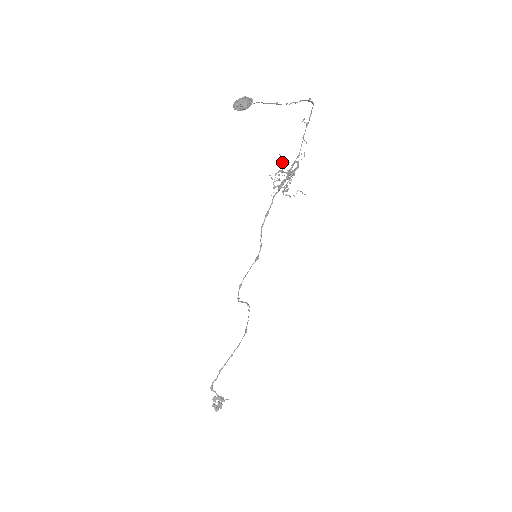
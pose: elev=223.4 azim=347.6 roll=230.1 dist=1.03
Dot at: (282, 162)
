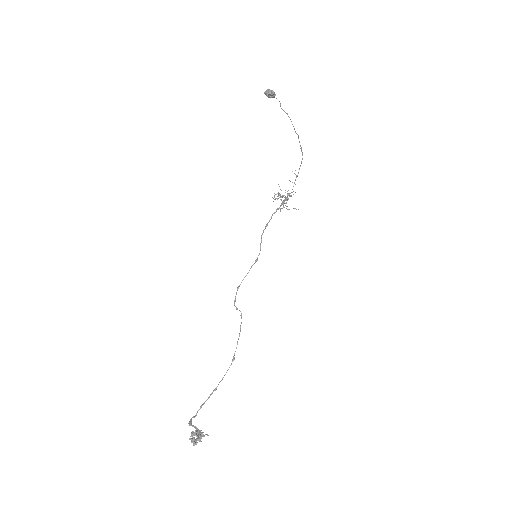
Dot at: (280, 189)
